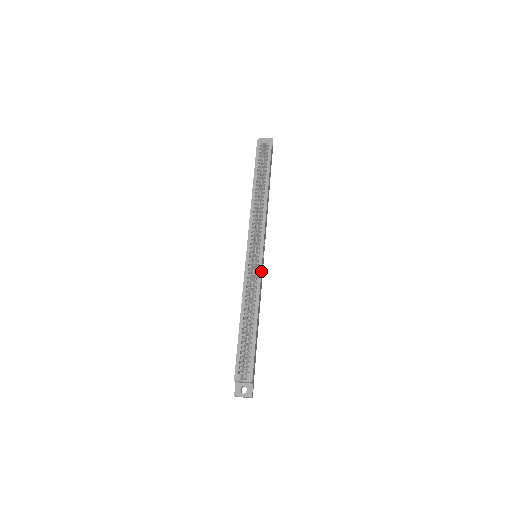
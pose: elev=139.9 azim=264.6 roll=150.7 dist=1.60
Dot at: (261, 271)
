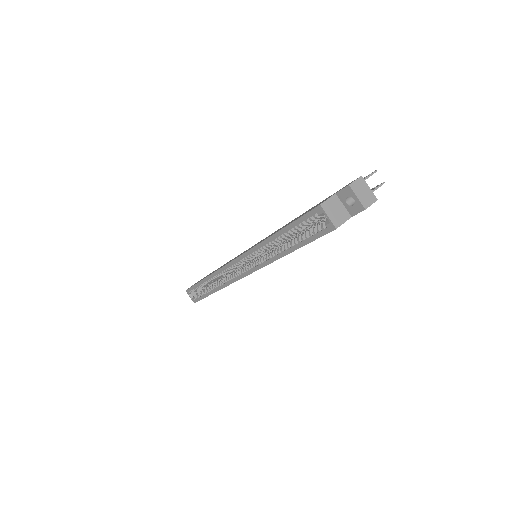
Dot at: (233, 282)
